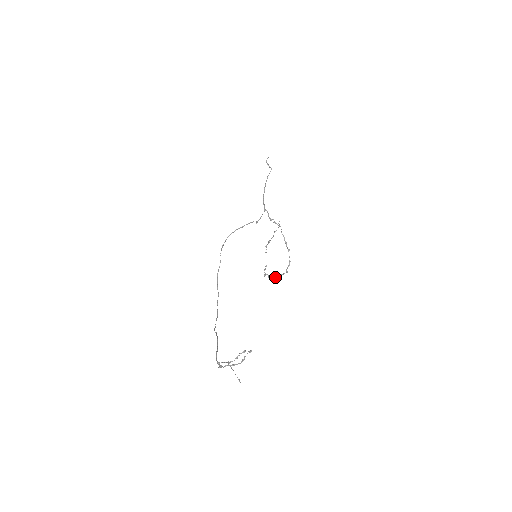
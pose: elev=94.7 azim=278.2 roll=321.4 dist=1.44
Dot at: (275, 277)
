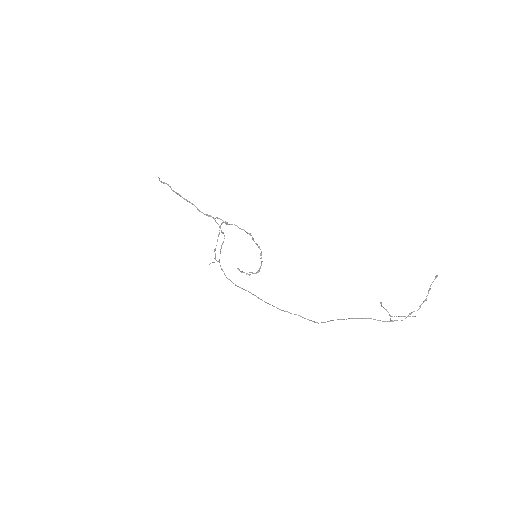
Dot at: (259, 269)
